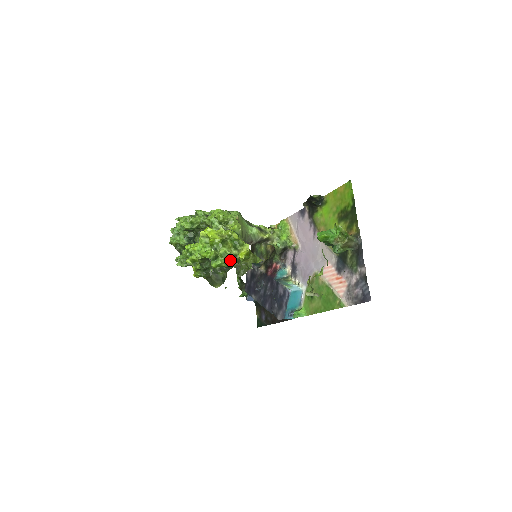
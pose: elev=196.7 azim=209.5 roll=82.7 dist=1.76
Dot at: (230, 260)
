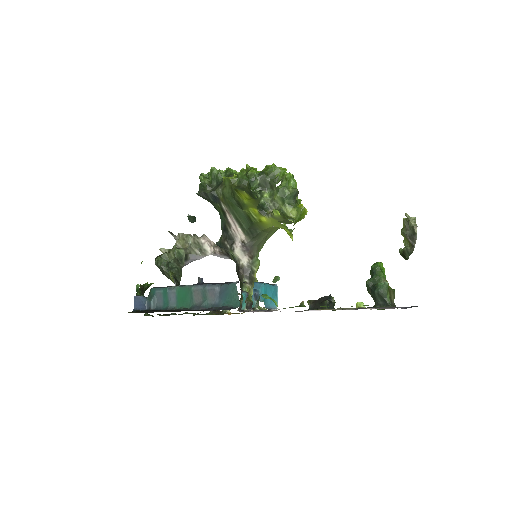
Dot at: (298, 192)
